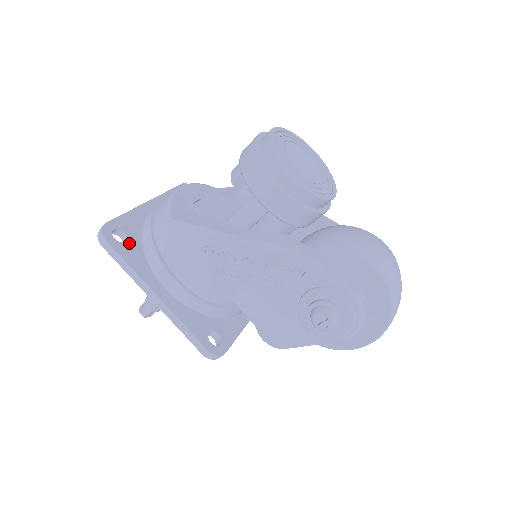
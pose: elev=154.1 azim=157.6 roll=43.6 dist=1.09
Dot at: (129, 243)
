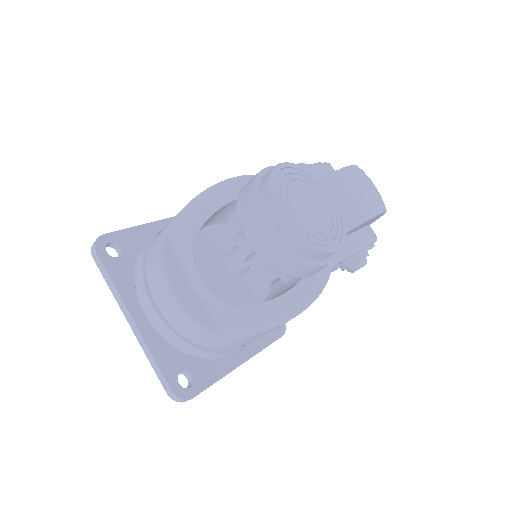
Dot at: (193, 372)
